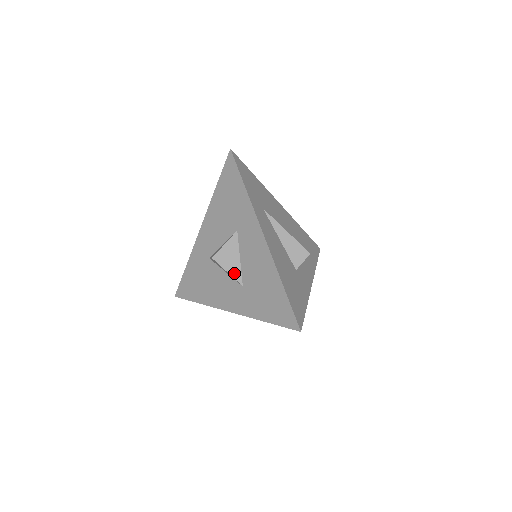
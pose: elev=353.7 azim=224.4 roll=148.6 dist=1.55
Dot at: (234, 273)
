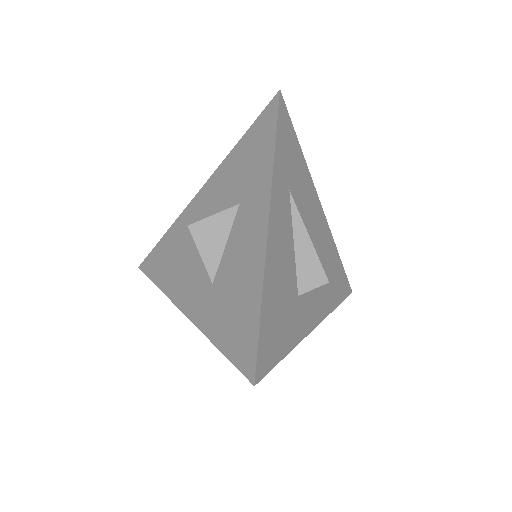
Dot at: (209, 260)
